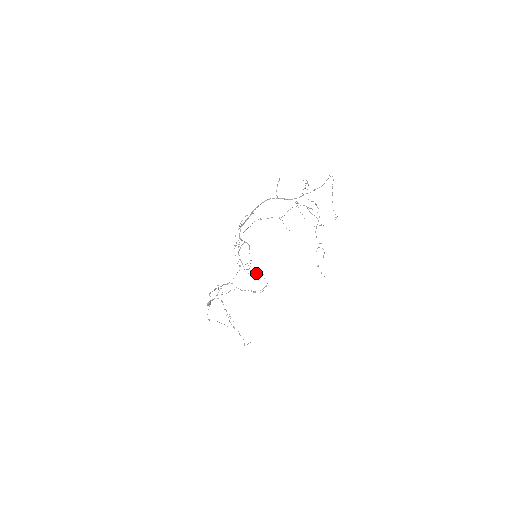
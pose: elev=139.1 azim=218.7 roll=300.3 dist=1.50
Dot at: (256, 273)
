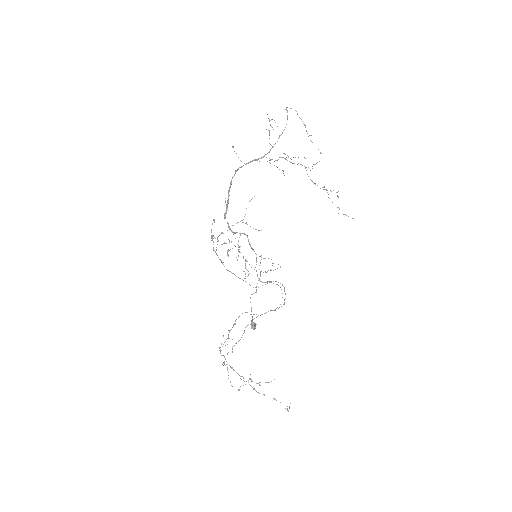
Dot at: occluded
